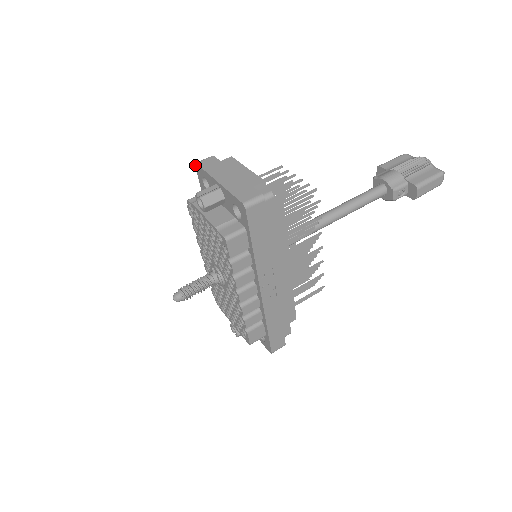
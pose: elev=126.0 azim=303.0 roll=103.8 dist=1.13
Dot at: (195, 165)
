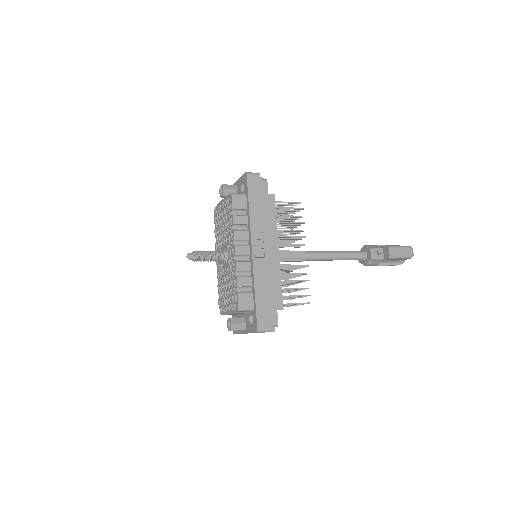
Dot at: occluded
